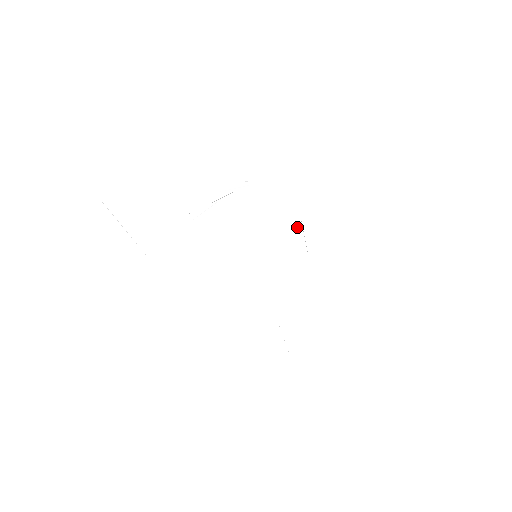
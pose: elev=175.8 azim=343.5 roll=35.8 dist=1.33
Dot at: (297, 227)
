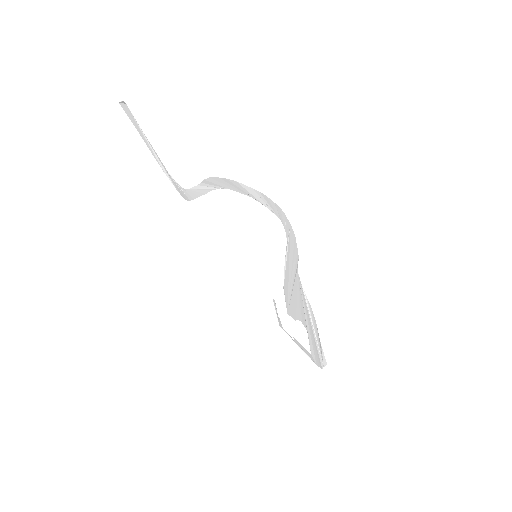
Dot at: (294, 268)
